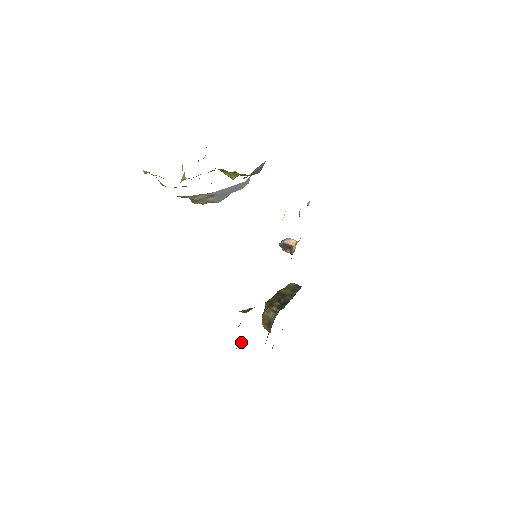
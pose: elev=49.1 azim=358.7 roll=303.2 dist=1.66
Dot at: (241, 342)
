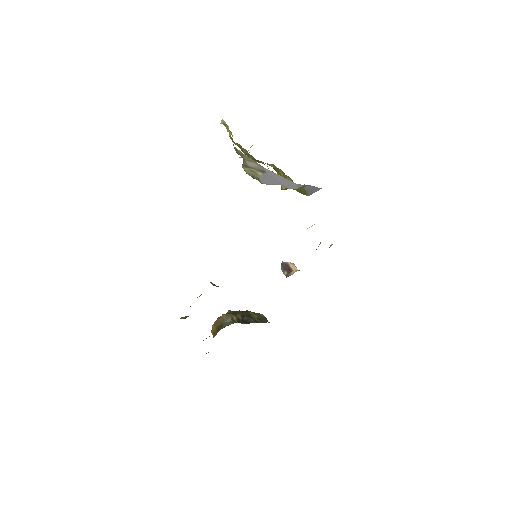
Dot at: (187, 316)
